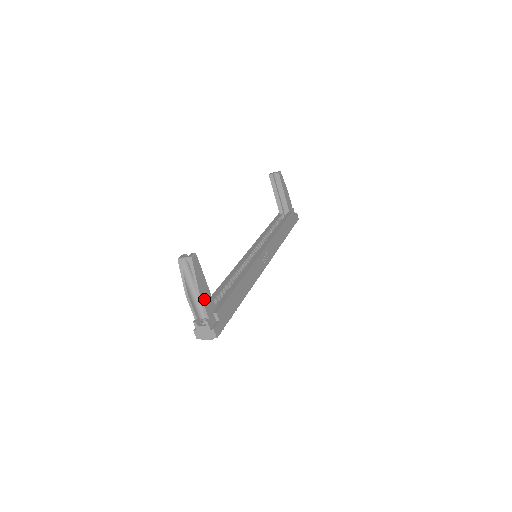
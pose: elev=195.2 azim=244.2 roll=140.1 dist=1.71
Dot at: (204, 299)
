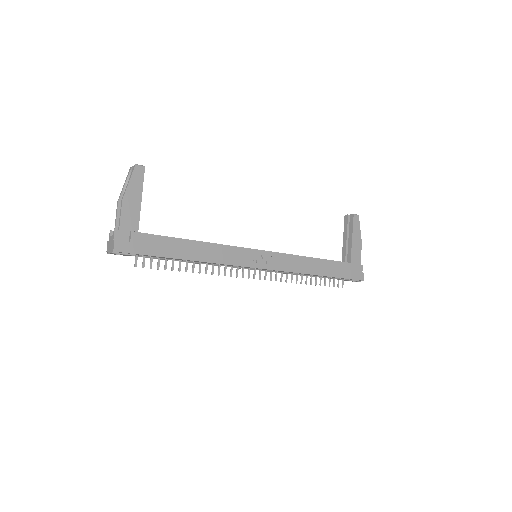
Dot at: (126, 209)
